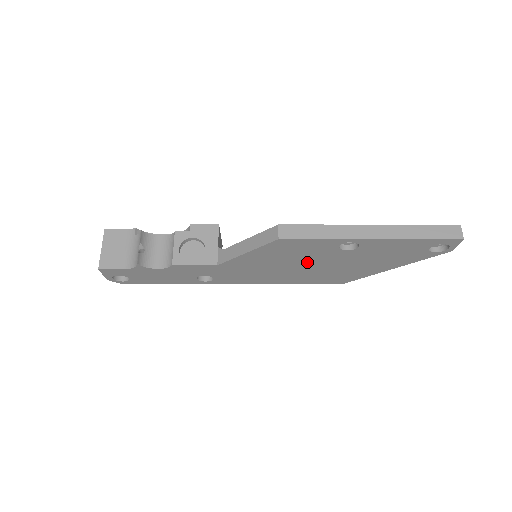
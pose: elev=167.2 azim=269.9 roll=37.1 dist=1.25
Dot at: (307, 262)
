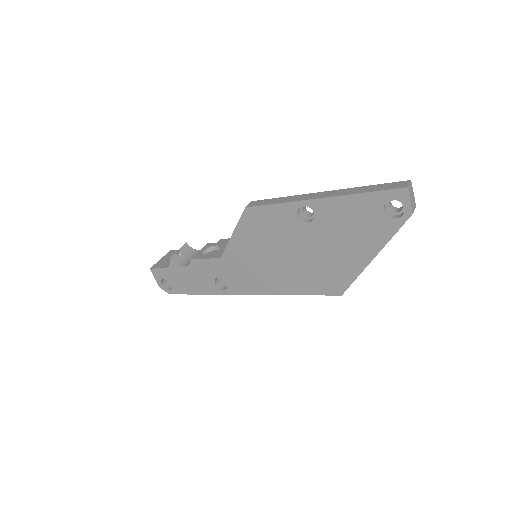
Dot at: (286, 248)
